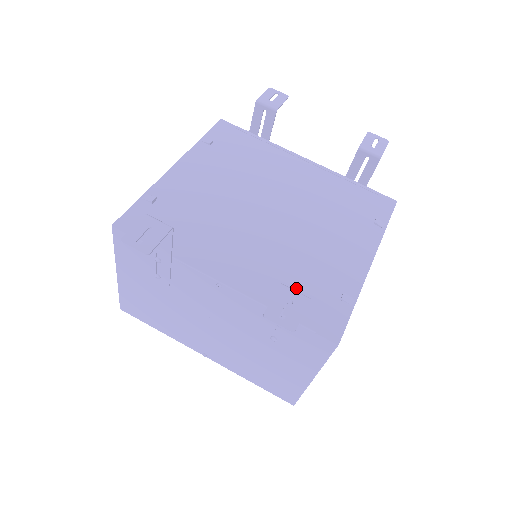
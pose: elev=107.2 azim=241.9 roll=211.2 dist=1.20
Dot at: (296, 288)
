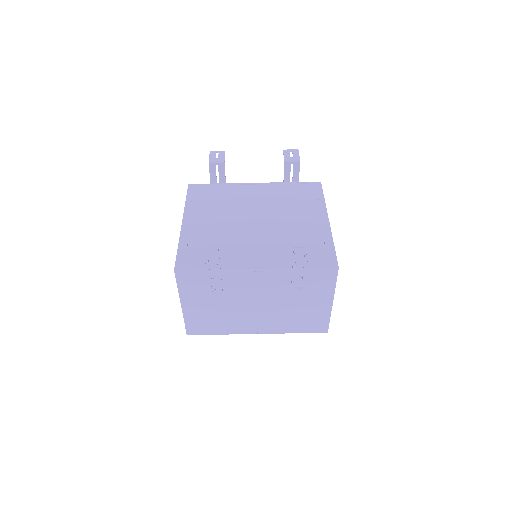
Dot at: occluded
